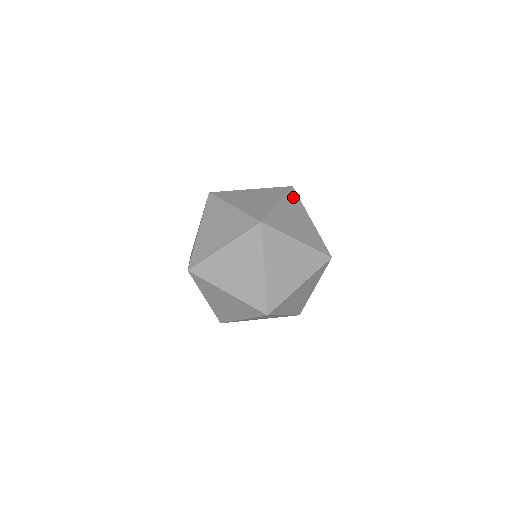
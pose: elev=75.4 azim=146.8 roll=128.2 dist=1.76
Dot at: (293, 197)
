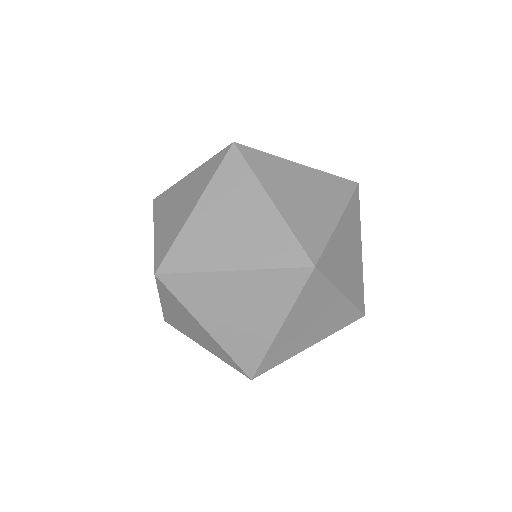
Dot at: (257, 161)
